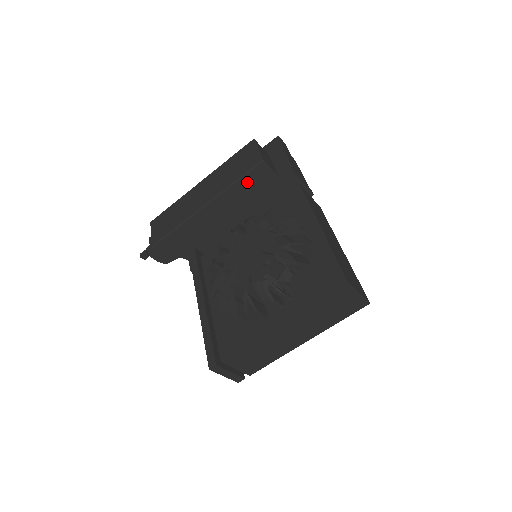
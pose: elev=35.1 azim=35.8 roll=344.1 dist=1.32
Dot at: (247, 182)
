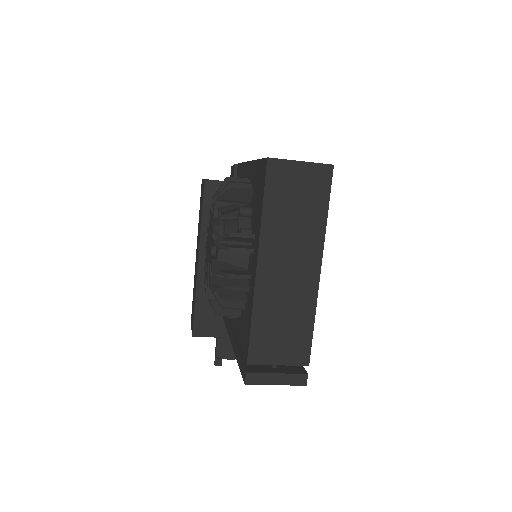
Dot at: occluded
